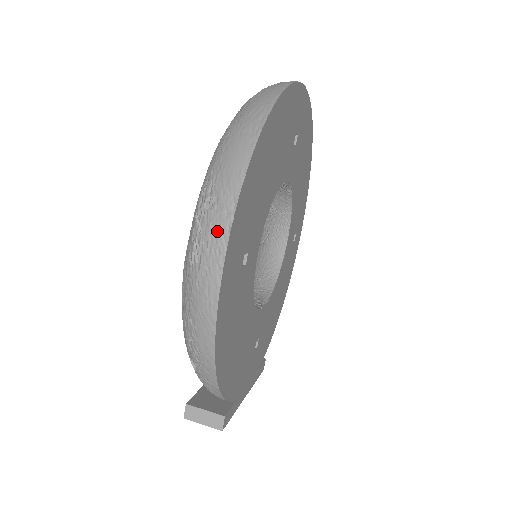
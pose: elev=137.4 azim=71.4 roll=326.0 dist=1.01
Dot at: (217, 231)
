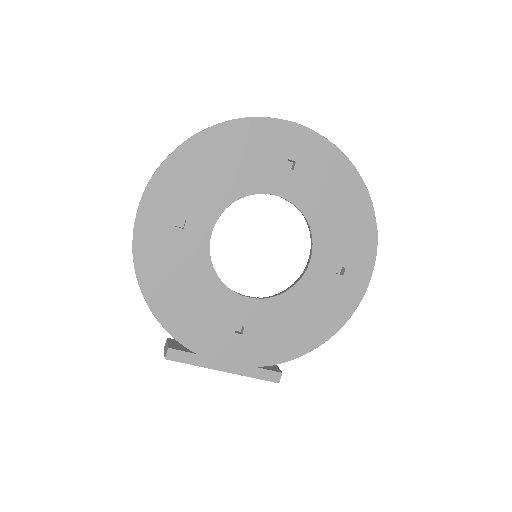
Dot at: occluded
